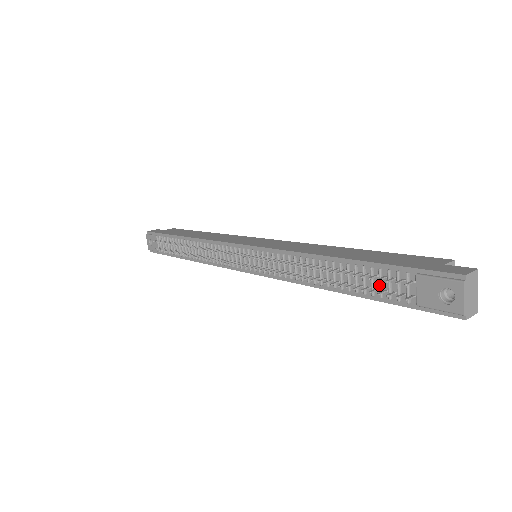
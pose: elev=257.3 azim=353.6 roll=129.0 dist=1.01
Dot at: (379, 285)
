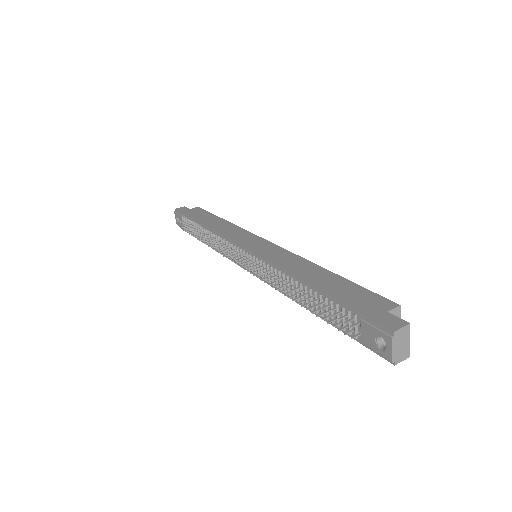
Dot at: (336, 317)
